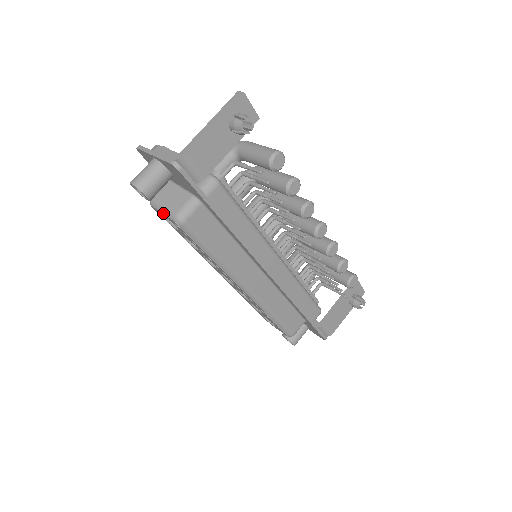
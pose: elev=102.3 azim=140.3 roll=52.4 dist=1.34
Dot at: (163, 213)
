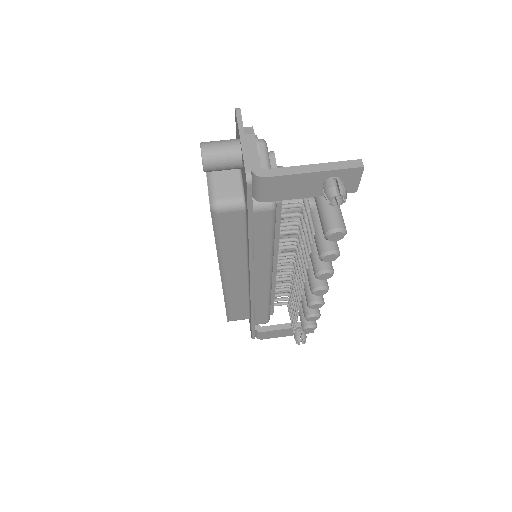
Dot at: (208, 184)
